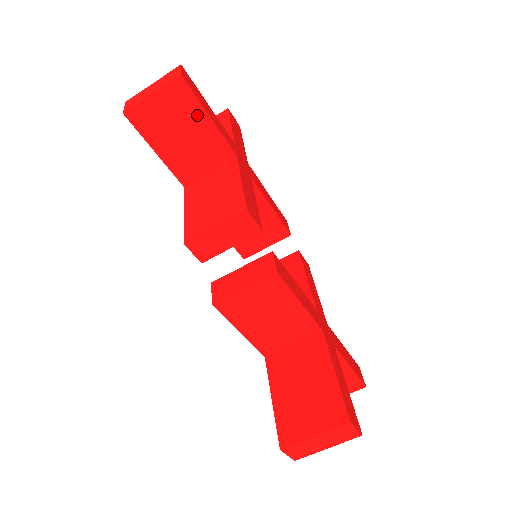
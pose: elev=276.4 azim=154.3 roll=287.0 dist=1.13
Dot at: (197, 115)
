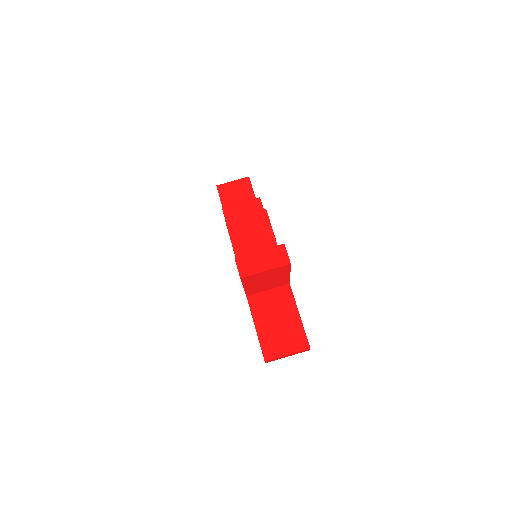
Dot at: (250, 195)
